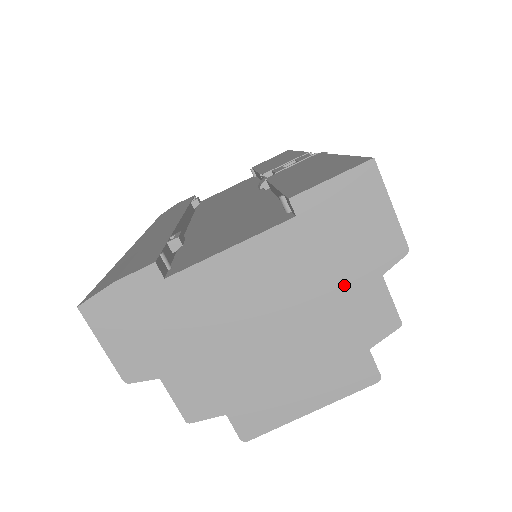
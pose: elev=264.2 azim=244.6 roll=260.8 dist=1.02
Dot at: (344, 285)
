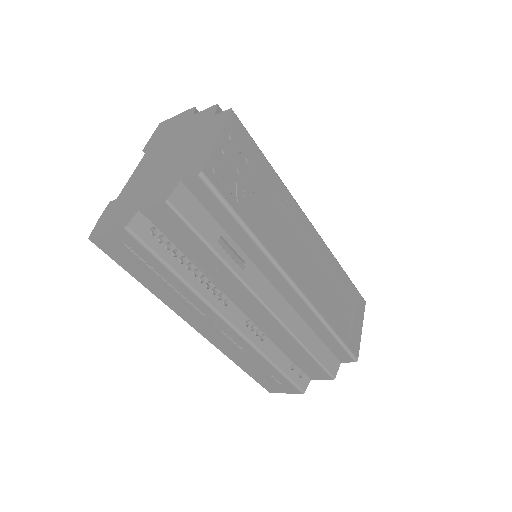
Dot at: (183, 129)
